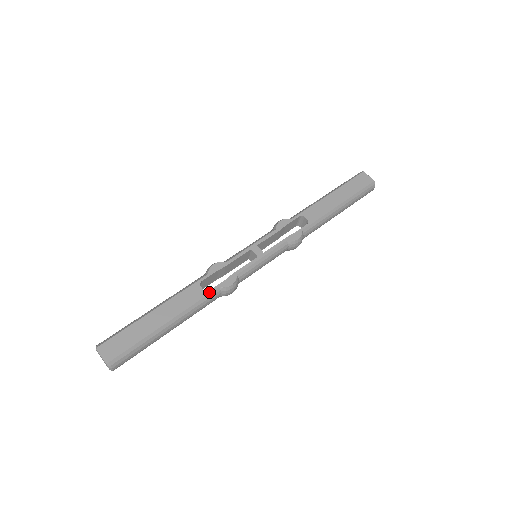
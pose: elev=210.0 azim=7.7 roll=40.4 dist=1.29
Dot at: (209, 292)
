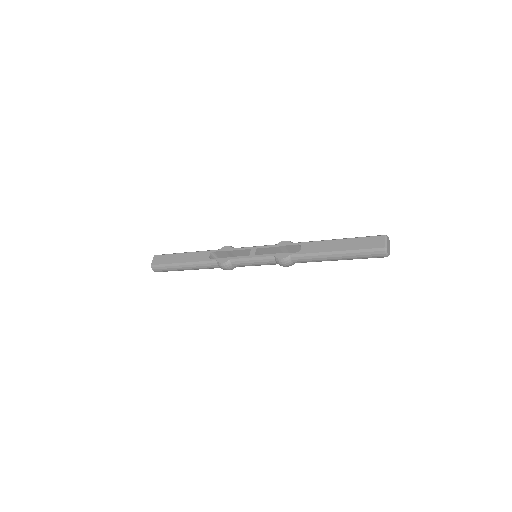
Dot at: (210, 260)
